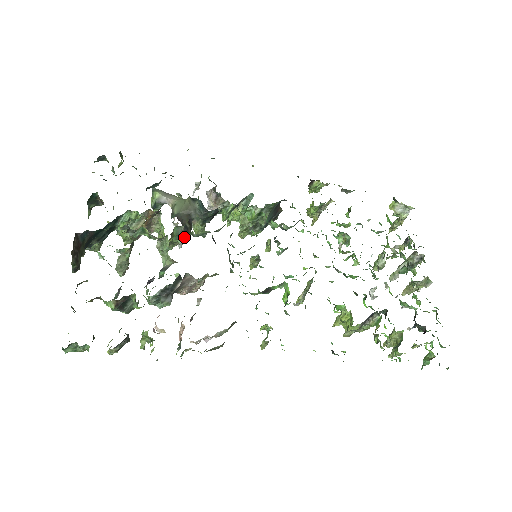
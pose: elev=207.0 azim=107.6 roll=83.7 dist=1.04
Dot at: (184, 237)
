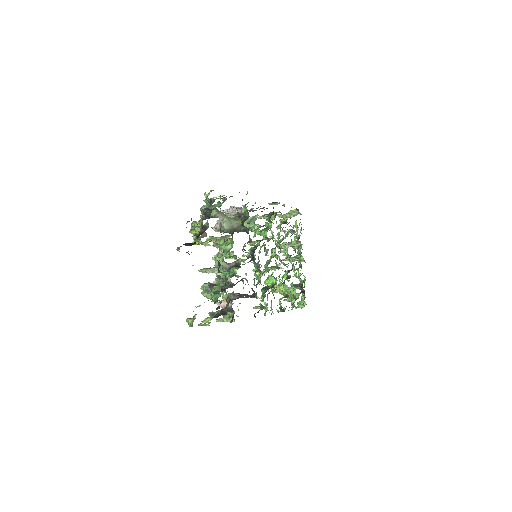
Dot at: occluded
